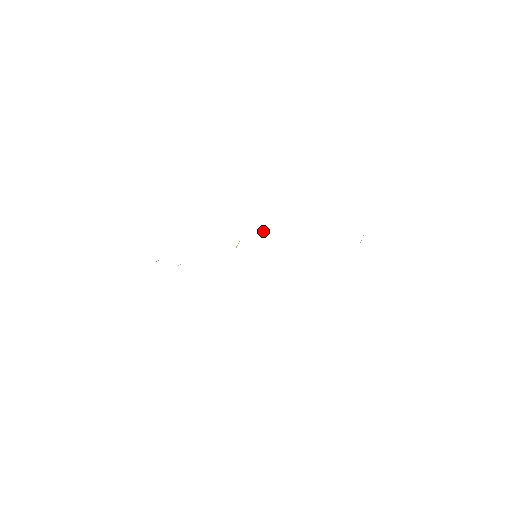
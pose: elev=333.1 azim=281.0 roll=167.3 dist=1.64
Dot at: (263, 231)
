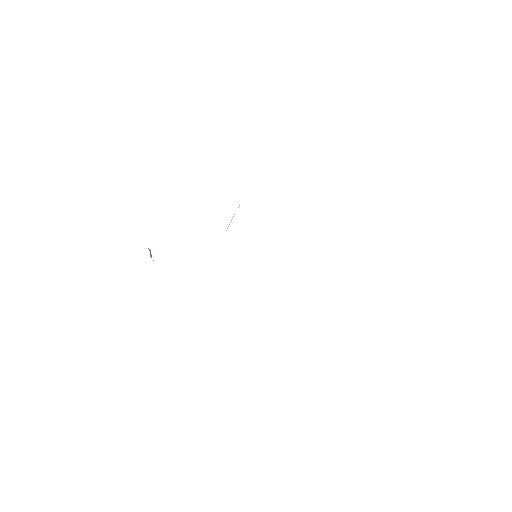
Dot at: occluded
